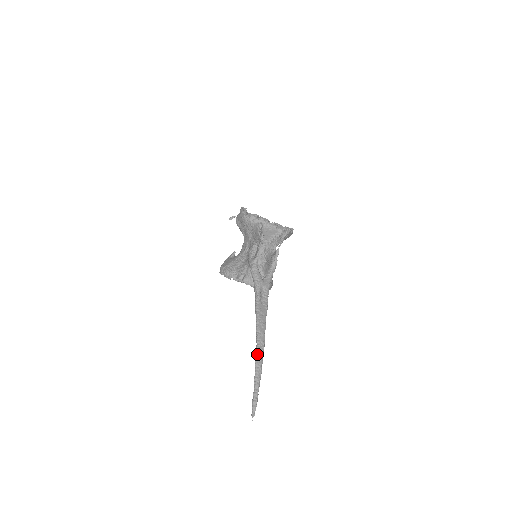
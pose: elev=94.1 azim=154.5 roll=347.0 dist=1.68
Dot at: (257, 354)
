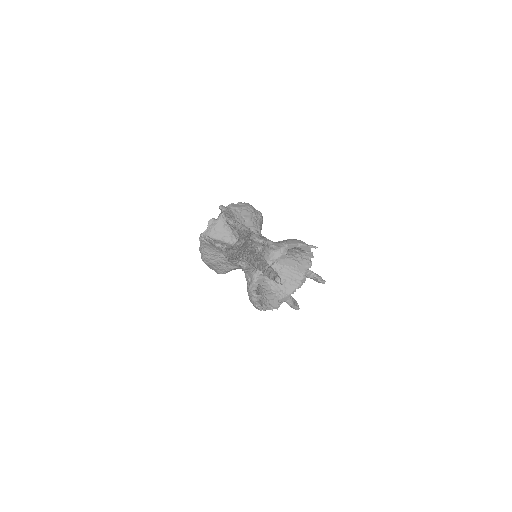
Dot at: (246, 260)
